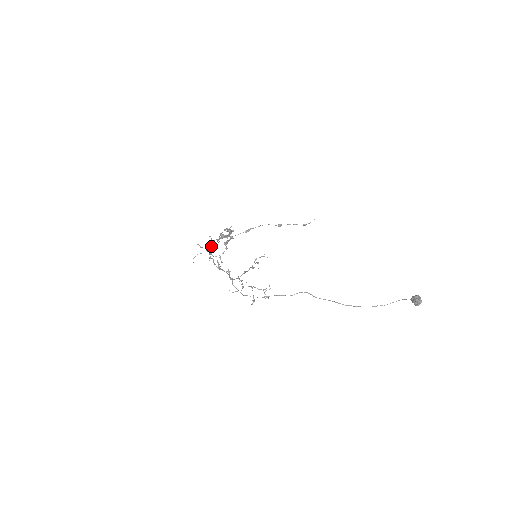
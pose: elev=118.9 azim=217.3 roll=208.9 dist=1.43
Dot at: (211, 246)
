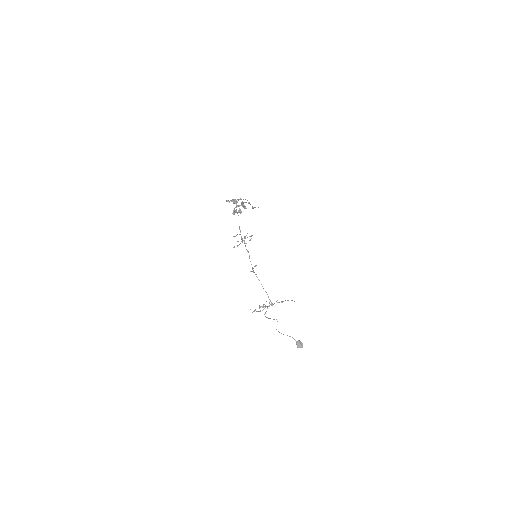
Dot at: occluded
